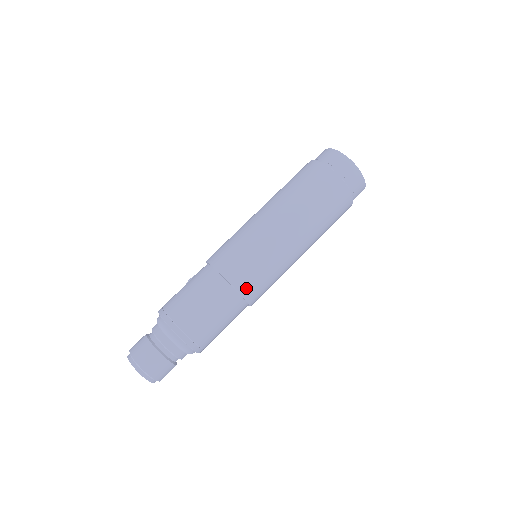
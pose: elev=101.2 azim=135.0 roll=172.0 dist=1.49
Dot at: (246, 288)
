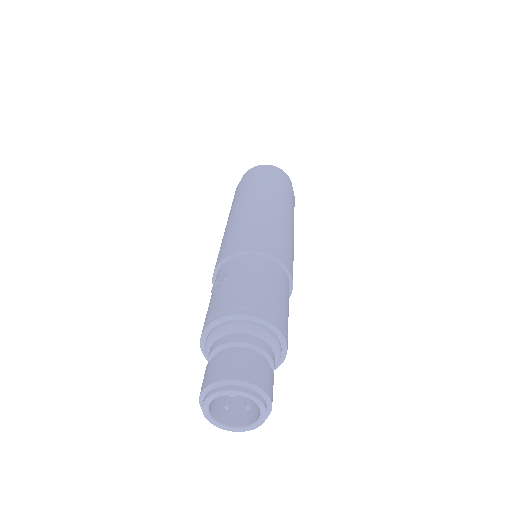
Dot at: occluded
